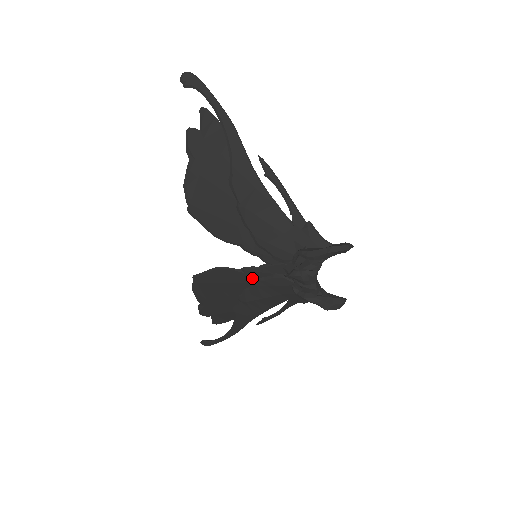
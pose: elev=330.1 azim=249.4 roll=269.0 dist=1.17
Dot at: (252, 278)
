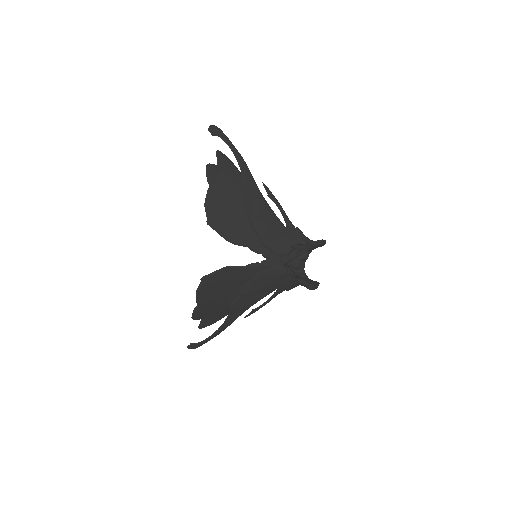
Dot at: (254, 272)
